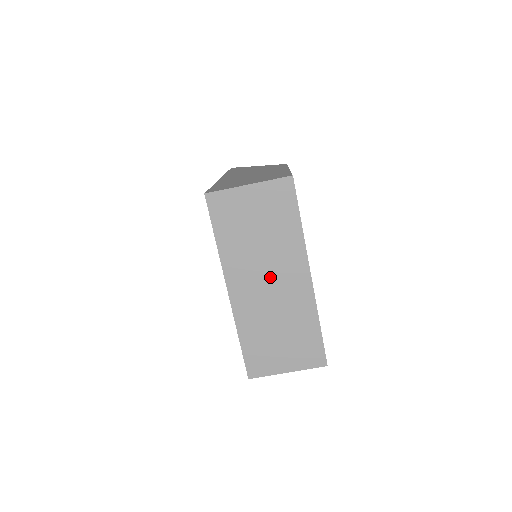
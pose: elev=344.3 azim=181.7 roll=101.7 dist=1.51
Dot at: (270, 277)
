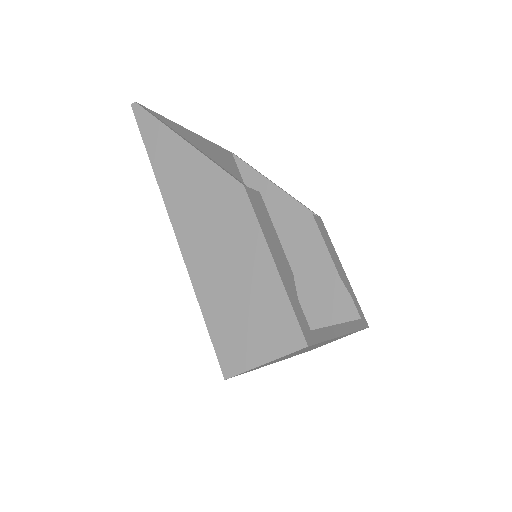
Dot at: occluded
